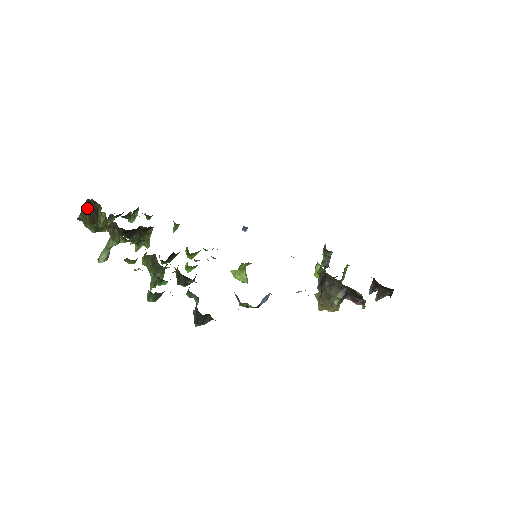
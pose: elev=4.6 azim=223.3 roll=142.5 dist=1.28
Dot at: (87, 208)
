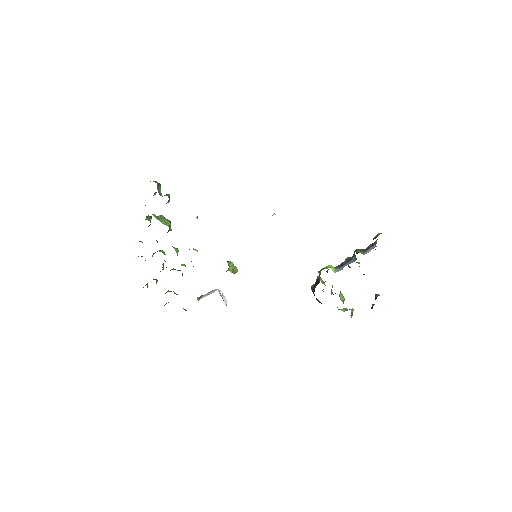
Dot at: occluded
